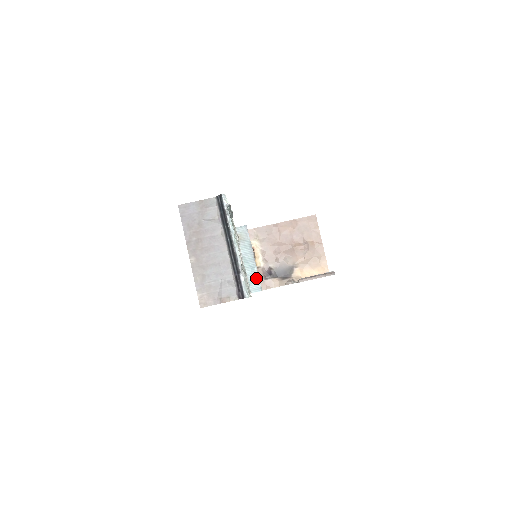
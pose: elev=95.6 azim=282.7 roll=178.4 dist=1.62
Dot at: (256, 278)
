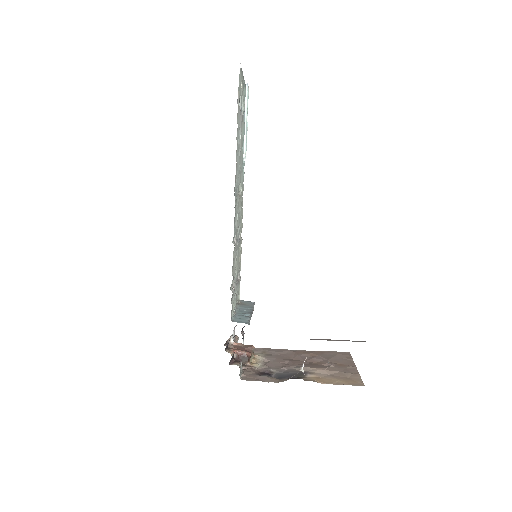
Dot at: (246, 318)
